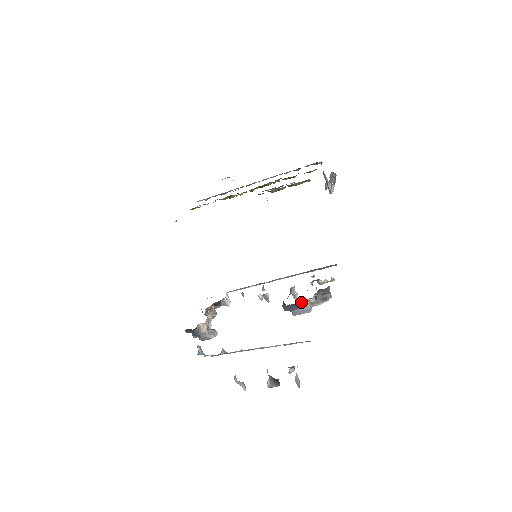
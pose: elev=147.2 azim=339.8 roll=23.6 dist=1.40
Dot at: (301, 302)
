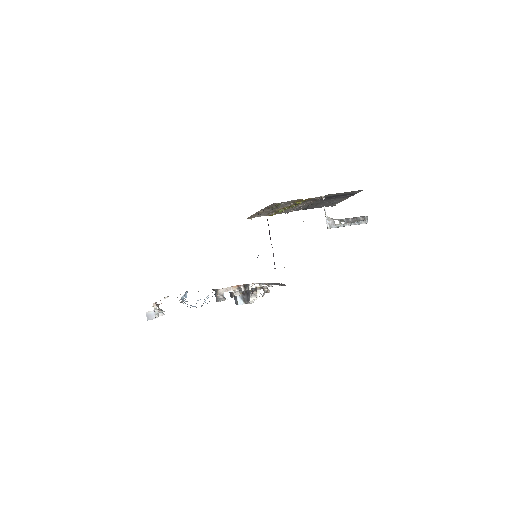
Dot at: (232, 292)
